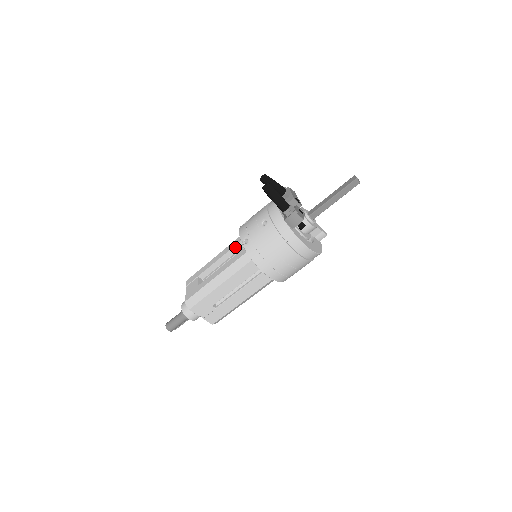
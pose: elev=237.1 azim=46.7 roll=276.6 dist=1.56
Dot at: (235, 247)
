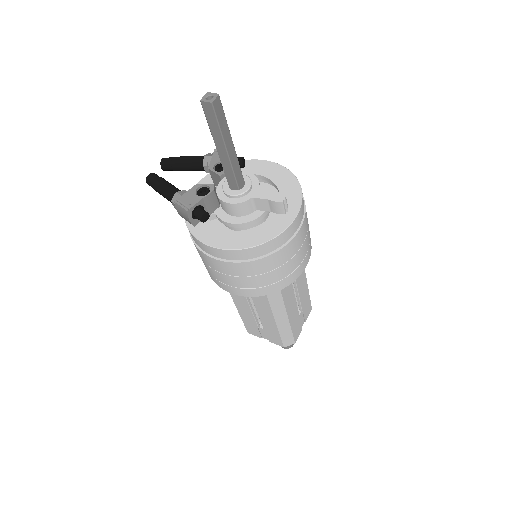
Dot at: occluded
